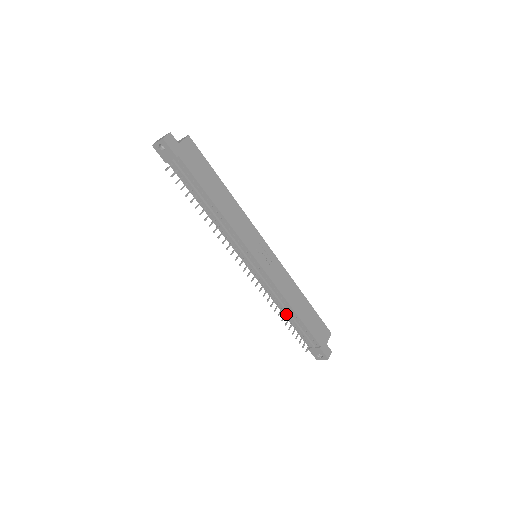
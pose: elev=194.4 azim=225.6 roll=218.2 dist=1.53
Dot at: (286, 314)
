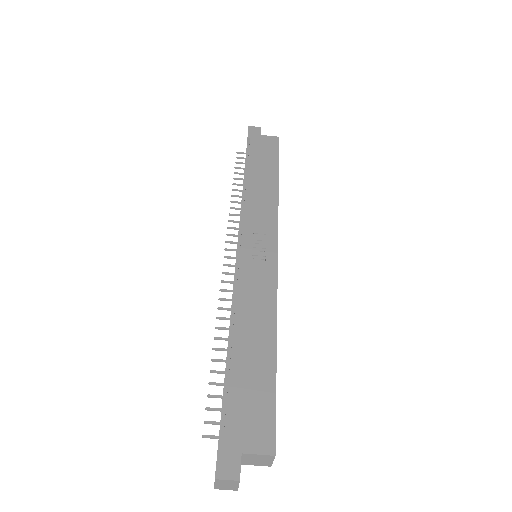
Dot at: occluded
